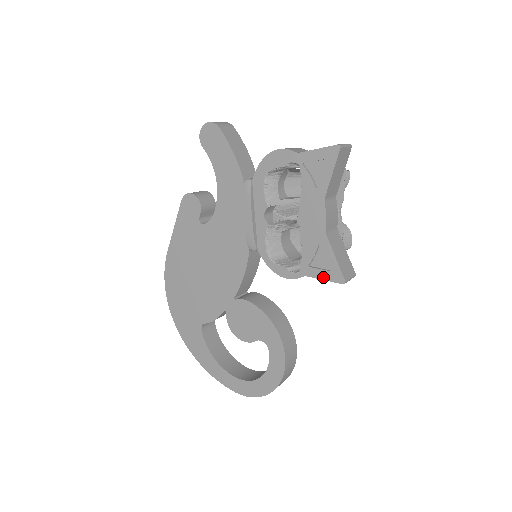
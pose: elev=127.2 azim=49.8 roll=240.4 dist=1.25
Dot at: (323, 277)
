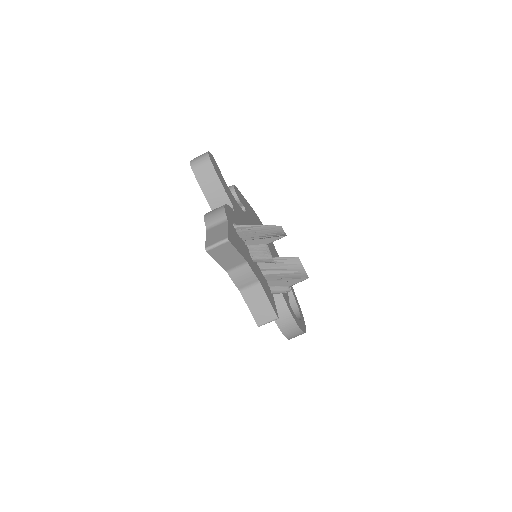
Dot at: occluded
